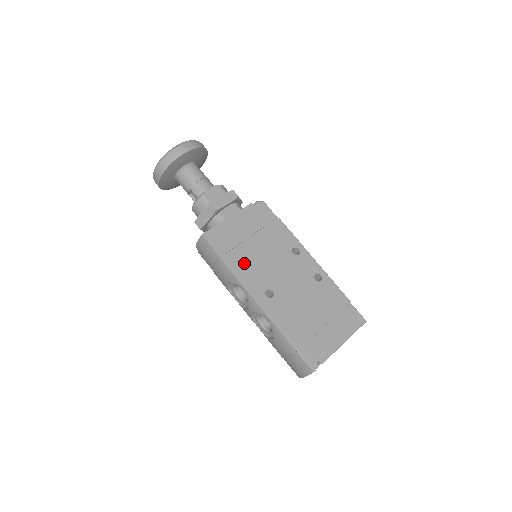
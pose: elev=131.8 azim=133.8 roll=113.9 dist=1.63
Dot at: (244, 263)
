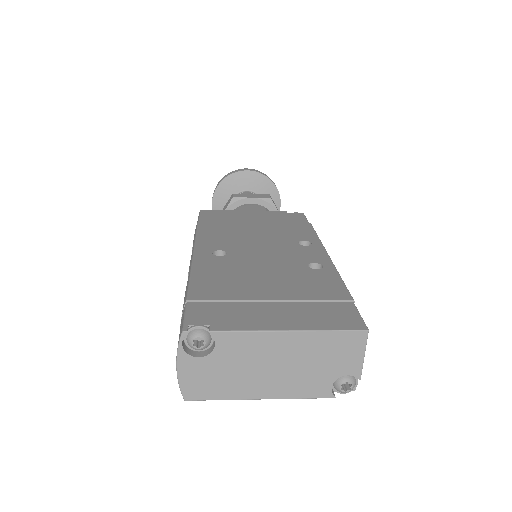
Dot at: (220, 230)
